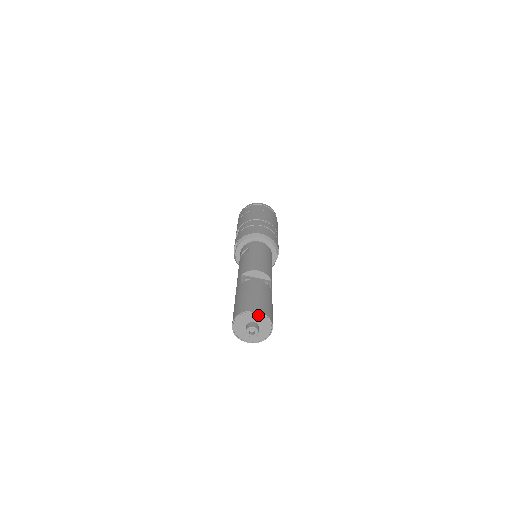
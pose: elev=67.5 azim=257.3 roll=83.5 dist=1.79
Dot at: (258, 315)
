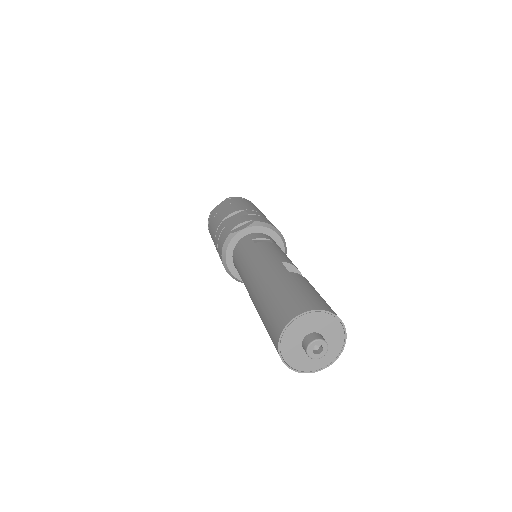
Dot at: (339, 332)
